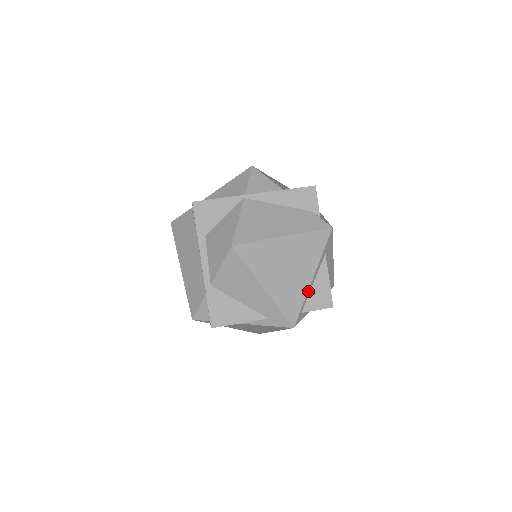
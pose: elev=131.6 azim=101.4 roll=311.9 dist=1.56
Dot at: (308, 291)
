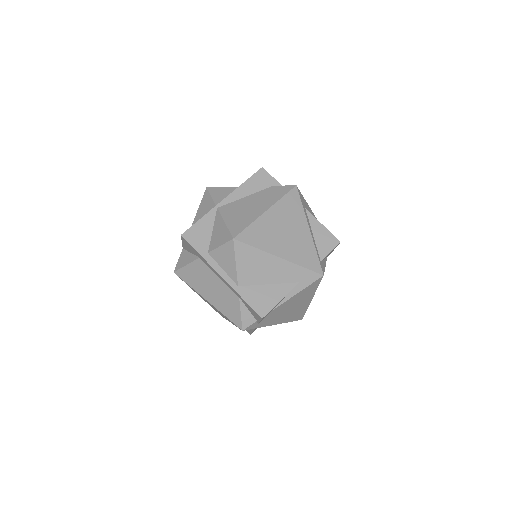
Dot at: (313, 242)
